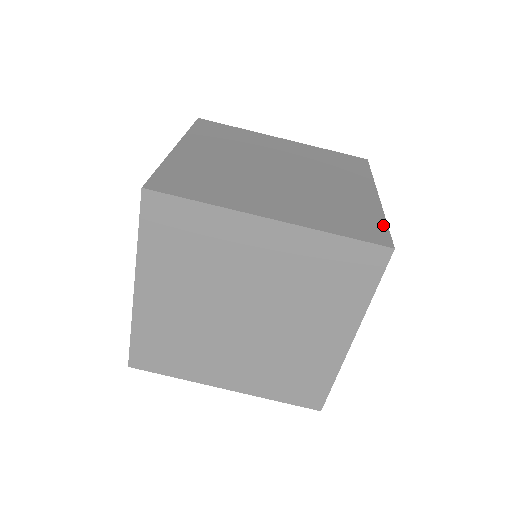
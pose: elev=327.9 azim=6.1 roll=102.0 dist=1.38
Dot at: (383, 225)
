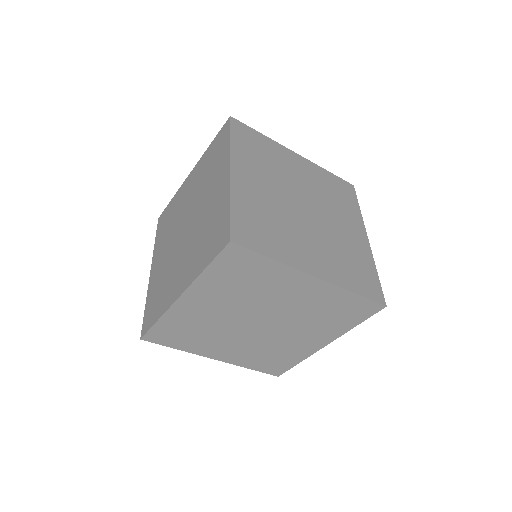
Dot at: (377, 279)
